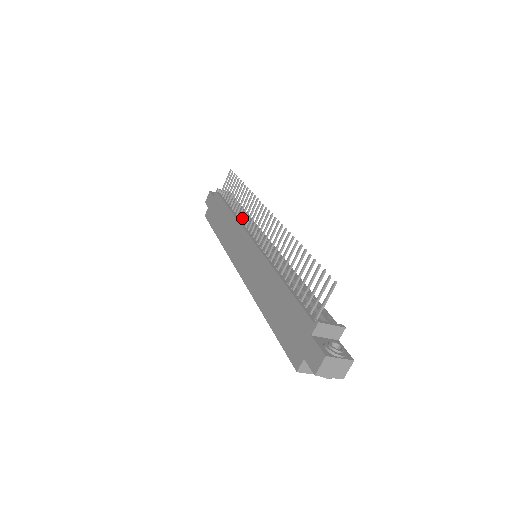
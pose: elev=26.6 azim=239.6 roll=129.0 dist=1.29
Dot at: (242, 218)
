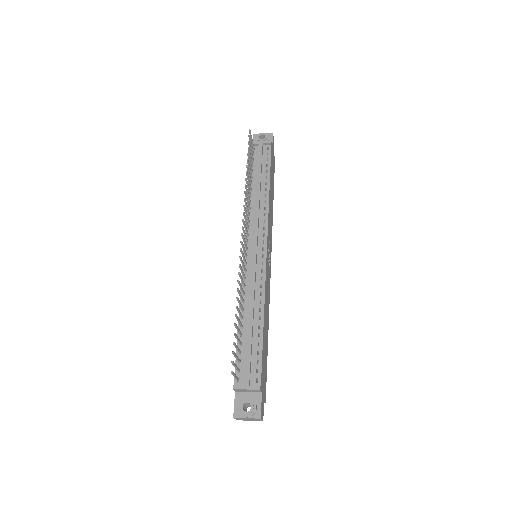
Dot at: (249, 208)
